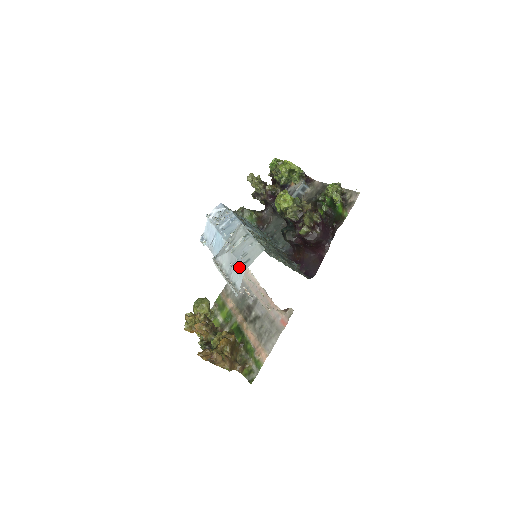
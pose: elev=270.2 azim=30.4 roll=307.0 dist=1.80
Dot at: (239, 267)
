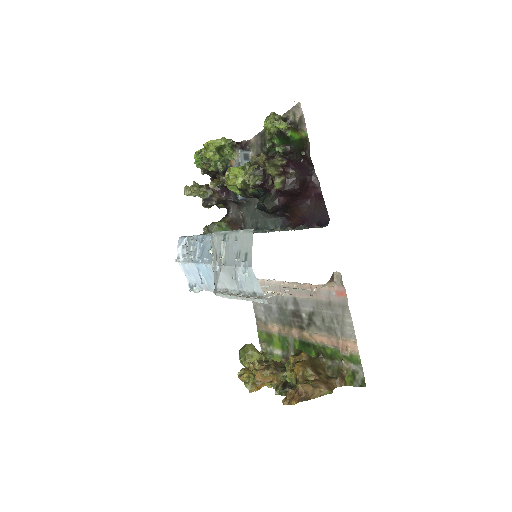
Dot at: (243, 271)
